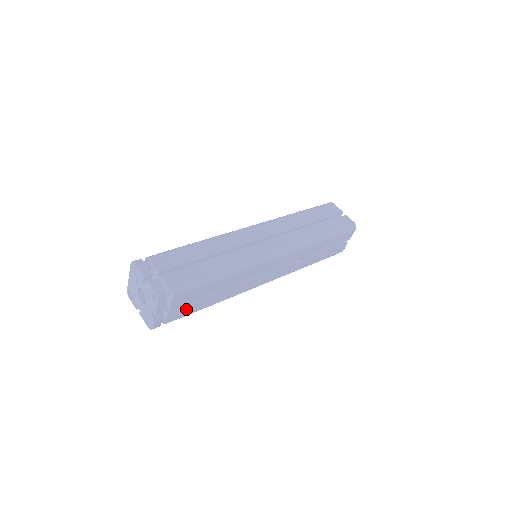
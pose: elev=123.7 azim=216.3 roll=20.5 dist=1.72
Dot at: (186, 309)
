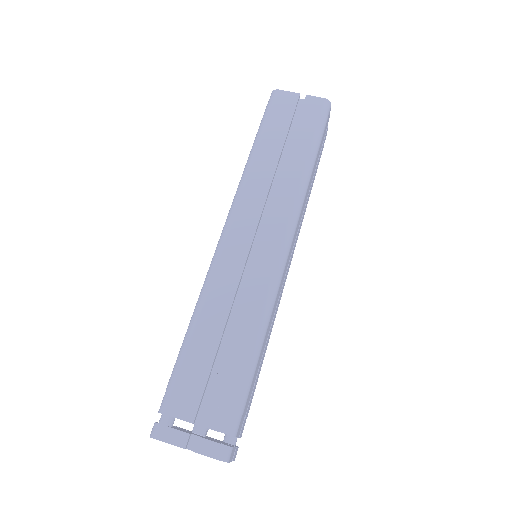
Dot at: (248, 407)
